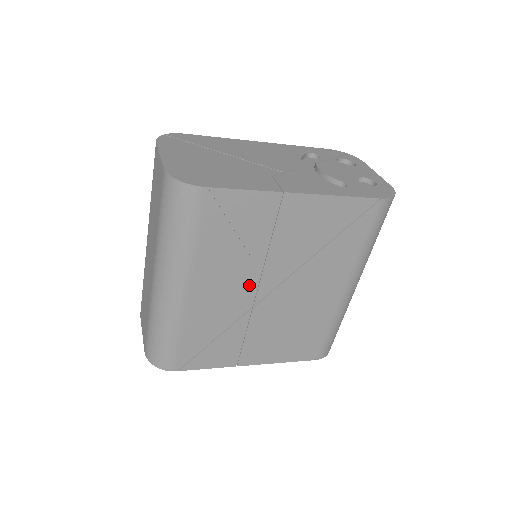
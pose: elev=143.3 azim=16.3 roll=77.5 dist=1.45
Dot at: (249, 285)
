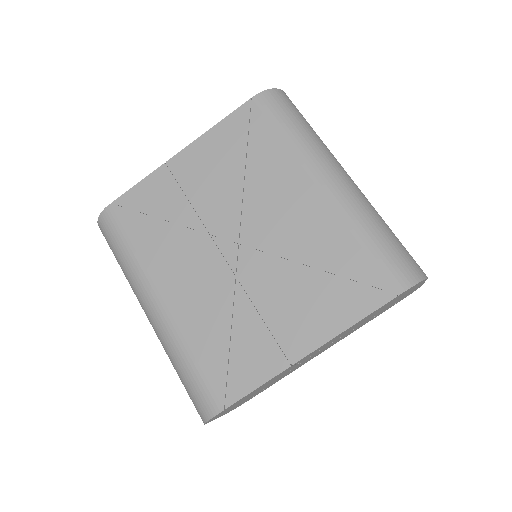
Dot at: (210, 255)
